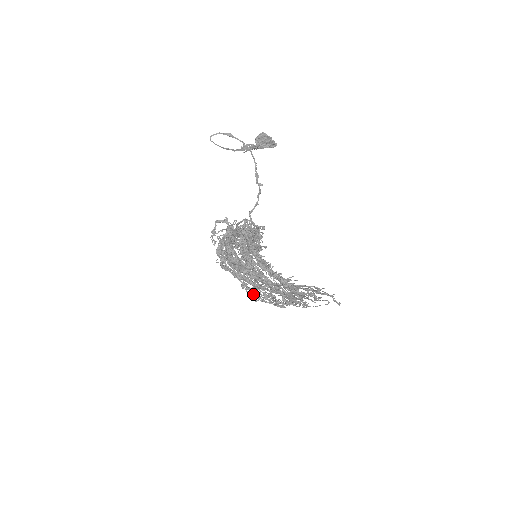
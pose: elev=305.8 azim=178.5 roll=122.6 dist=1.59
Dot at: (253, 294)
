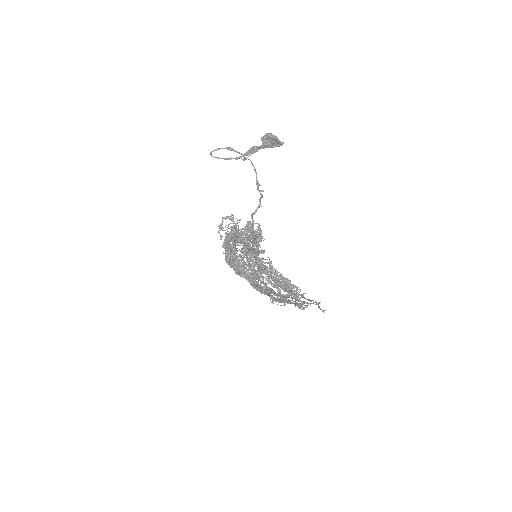
Dot at: occluded
